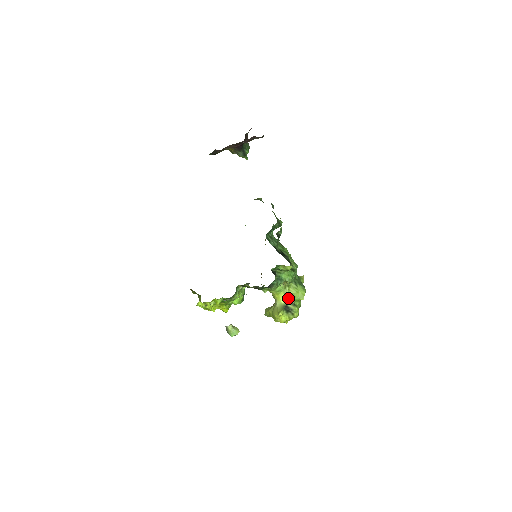
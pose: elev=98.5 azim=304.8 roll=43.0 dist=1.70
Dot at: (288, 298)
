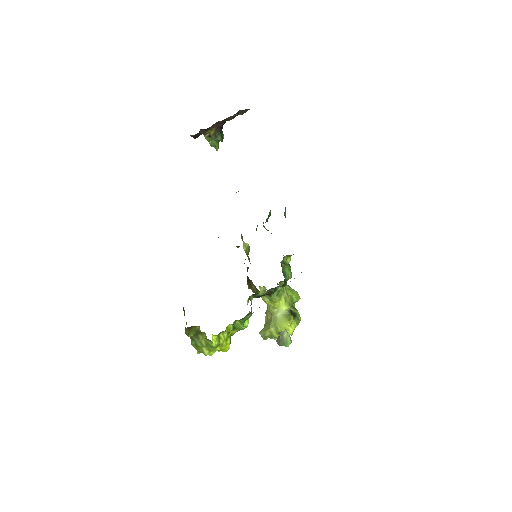
Dot at: (289, 302)
